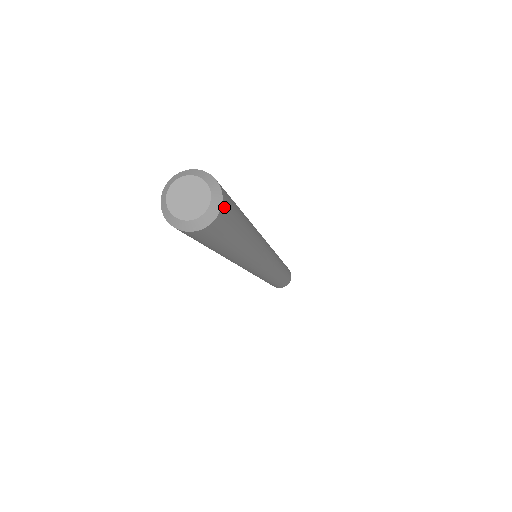
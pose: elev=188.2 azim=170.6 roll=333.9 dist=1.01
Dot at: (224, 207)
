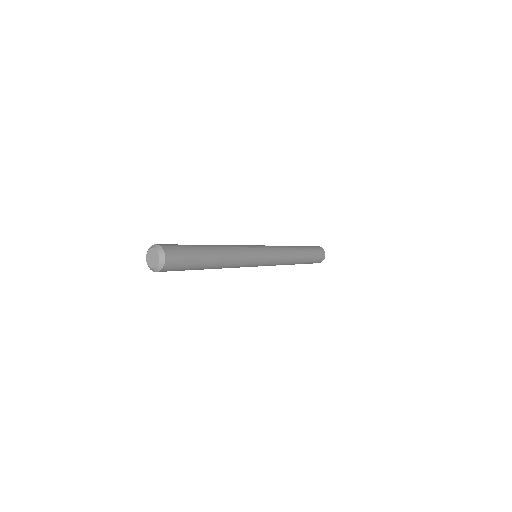
Dot at: (166, 268)
